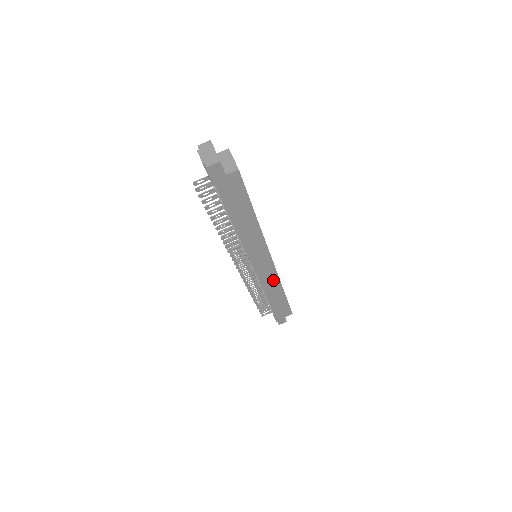
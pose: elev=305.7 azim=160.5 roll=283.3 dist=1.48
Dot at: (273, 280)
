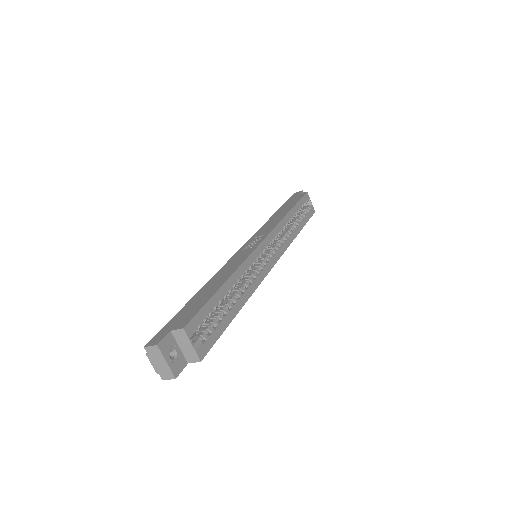
Dot at: occluded
